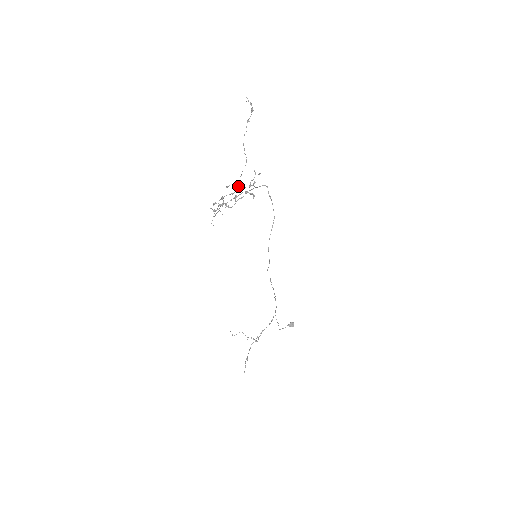
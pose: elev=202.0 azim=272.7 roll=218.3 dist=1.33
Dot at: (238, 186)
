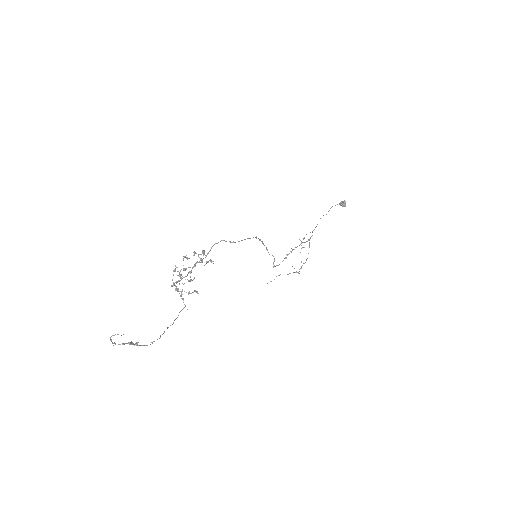
Dot at: (186, 268)
